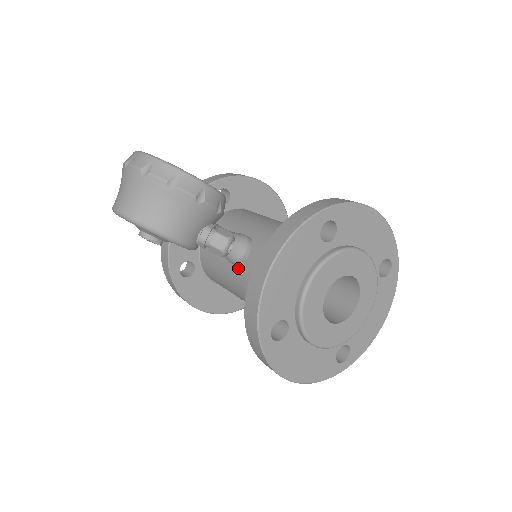
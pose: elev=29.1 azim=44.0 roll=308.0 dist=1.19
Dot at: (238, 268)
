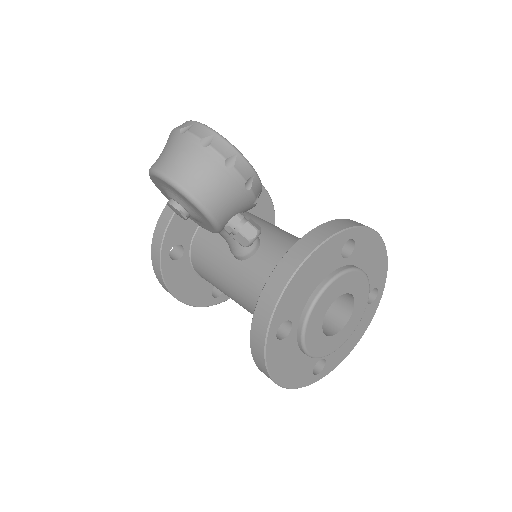
Dot at: (240, 263)
